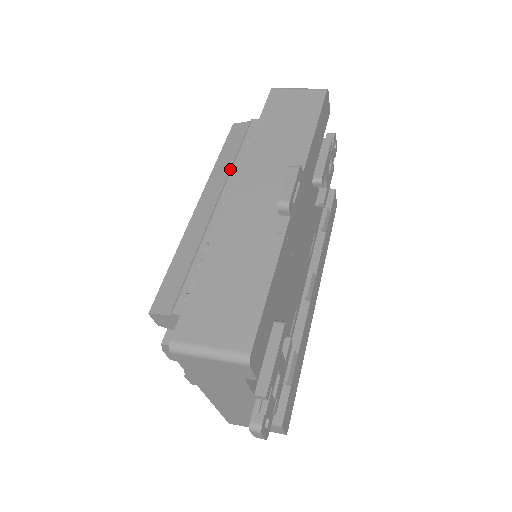
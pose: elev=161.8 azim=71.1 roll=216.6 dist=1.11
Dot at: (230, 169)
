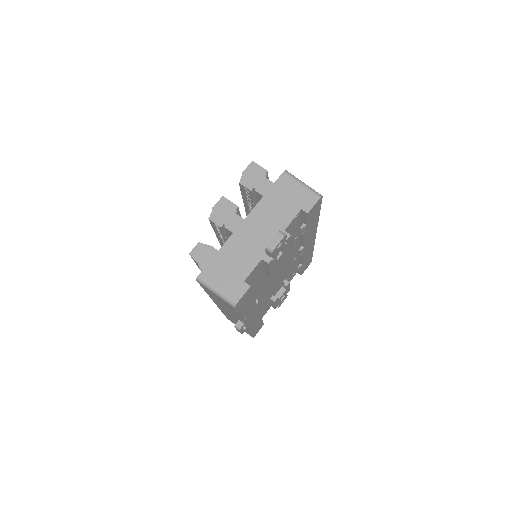
Dot at: occluded
